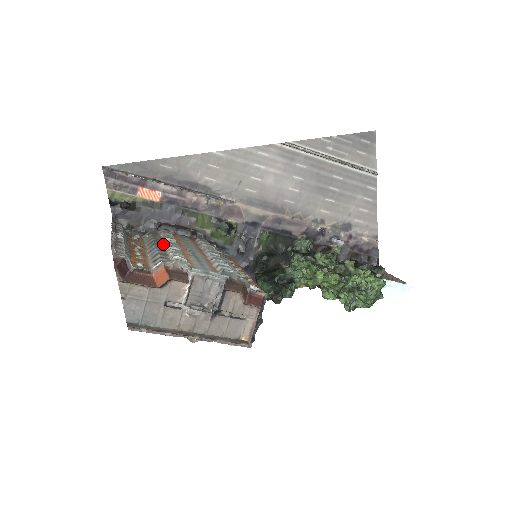
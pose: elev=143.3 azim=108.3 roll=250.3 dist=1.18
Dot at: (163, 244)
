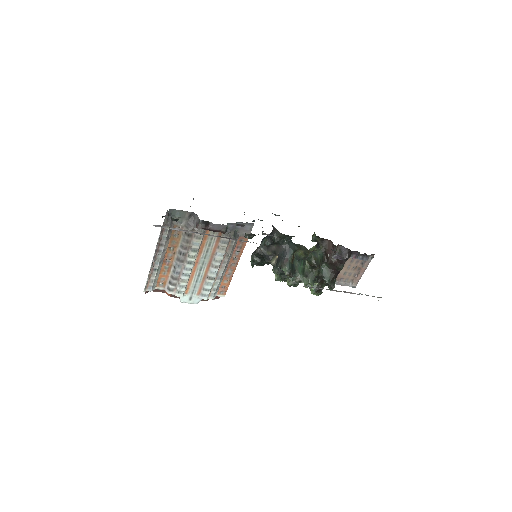
Dot at: (185, 260)
